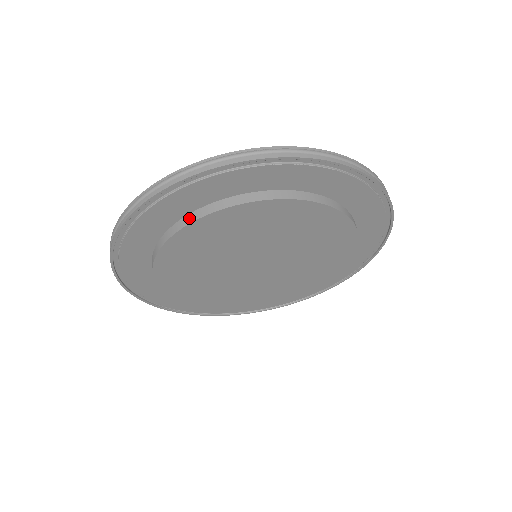
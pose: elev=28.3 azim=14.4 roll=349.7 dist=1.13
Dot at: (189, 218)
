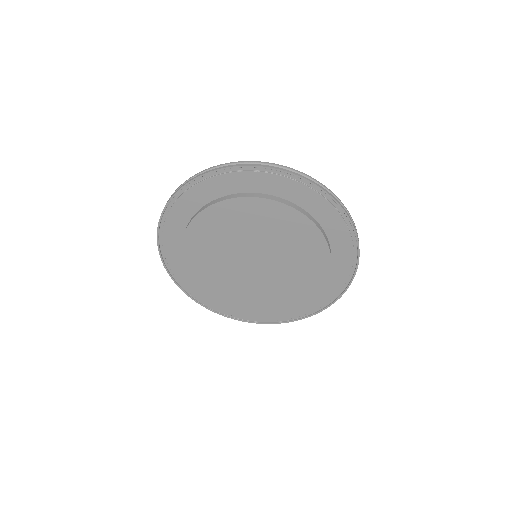
Dot at: (211, 203)
